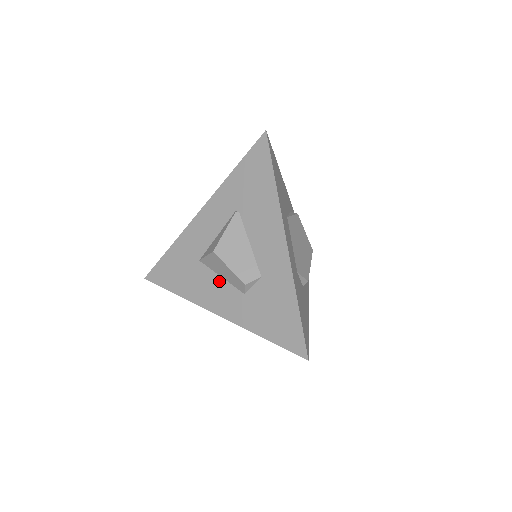
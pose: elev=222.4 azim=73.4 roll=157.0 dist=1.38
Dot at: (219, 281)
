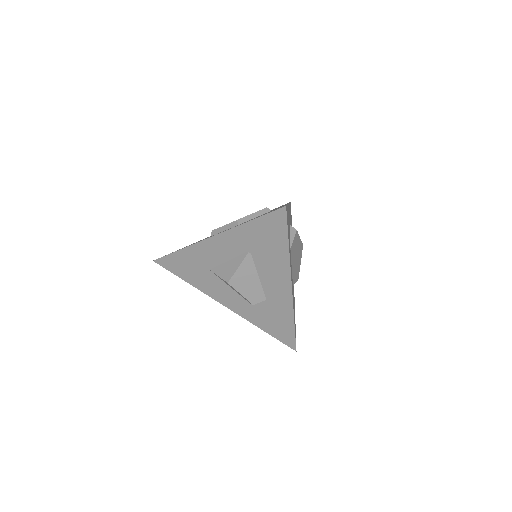
Dot at: (228, 289)
